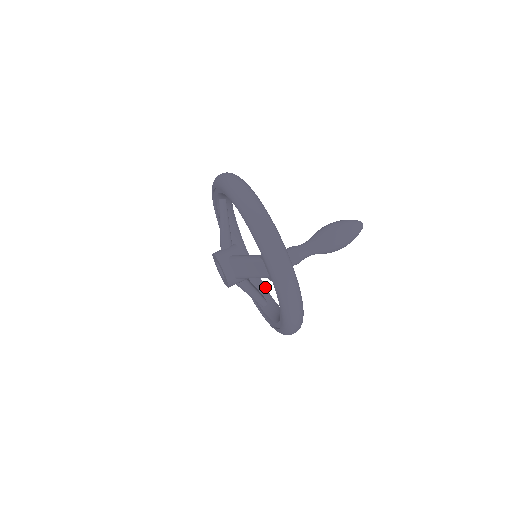
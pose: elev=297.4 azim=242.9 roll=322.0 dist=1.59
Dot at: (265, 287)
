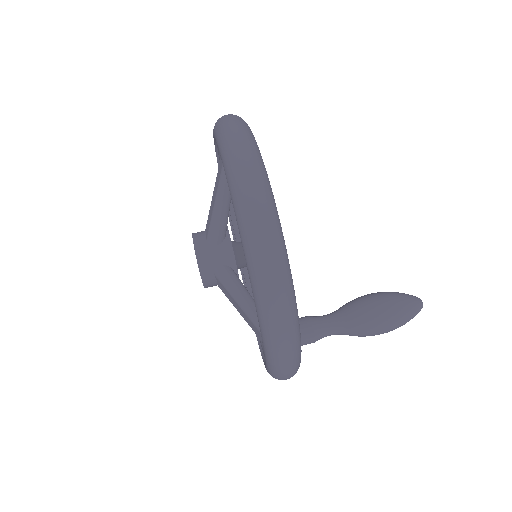
Dot at: occluded
